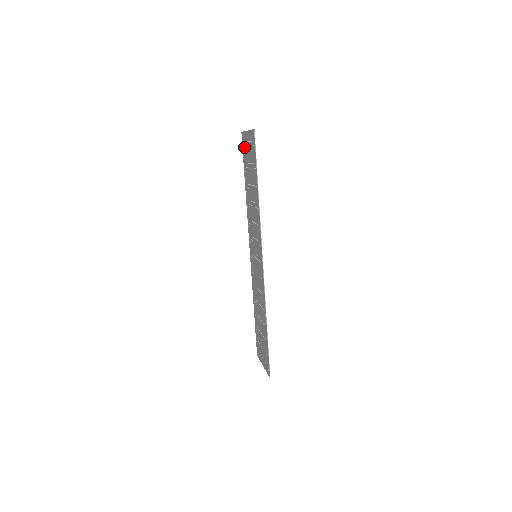
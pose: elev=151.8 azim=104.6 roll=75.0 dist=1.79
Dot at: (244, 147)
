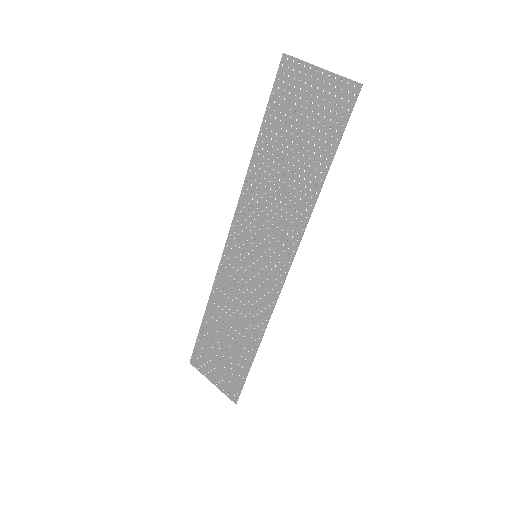
Dot at: (287, 85)
